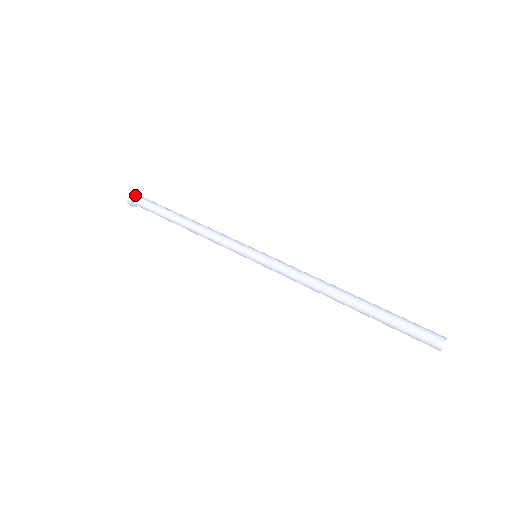
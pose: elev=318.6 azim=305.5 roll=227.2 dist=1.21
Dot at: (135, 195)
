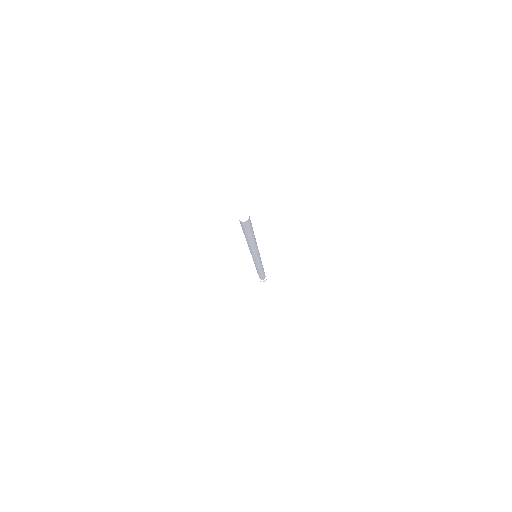
Dot at: occluded
